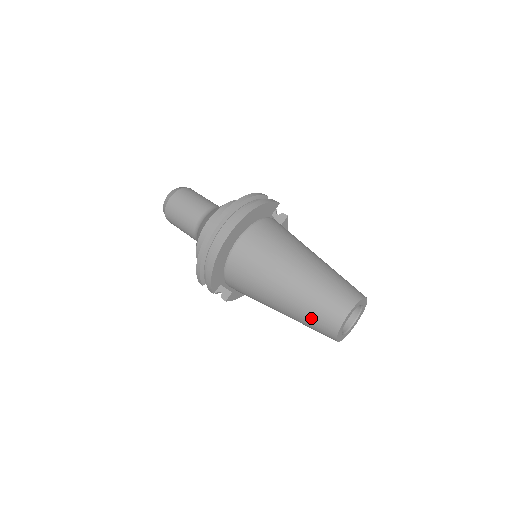
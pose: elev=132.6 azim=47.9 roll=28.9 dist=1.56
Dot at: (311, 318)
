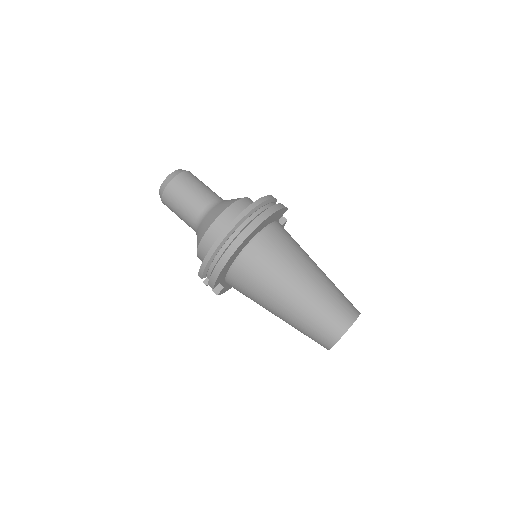
Dot at: (312, 327)
